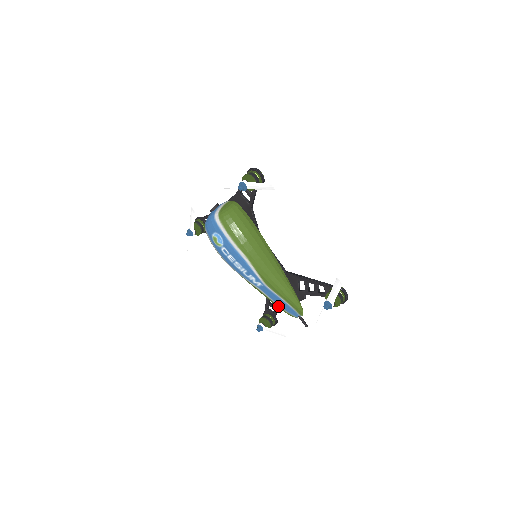
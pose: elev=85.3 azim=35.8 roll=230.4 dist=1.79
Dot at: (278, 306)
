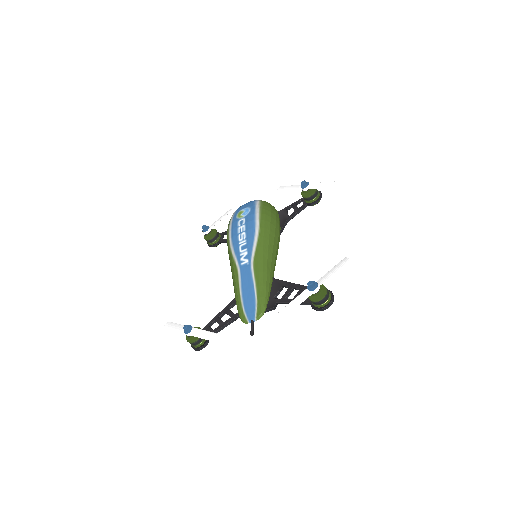
Dot at: (240, 299)
